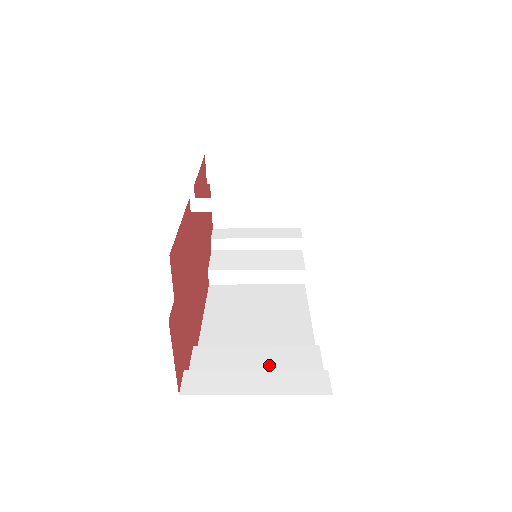
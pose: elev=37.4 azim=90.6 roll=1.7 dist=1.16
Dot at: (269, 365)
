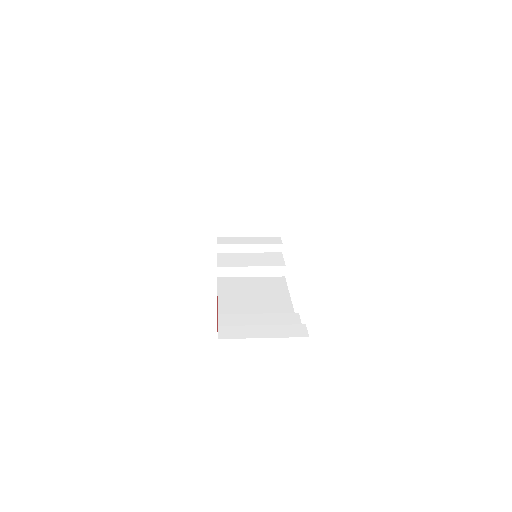
Dot at: (268, 324)
